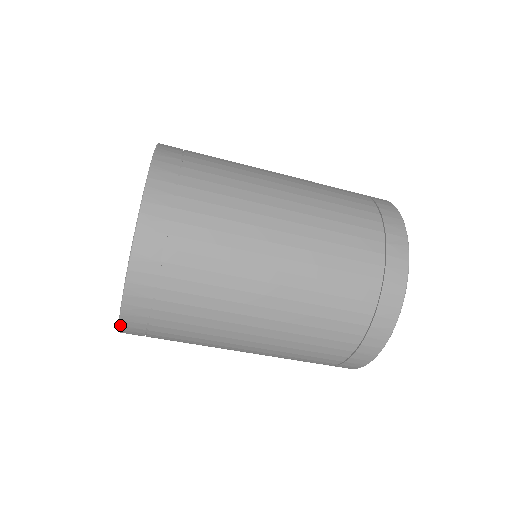
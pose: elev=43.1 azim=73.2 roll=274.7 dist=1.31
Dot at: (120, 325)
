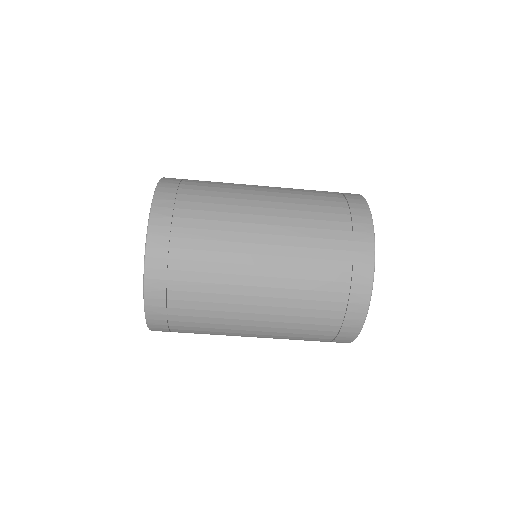
Dot at: (150, 329)
